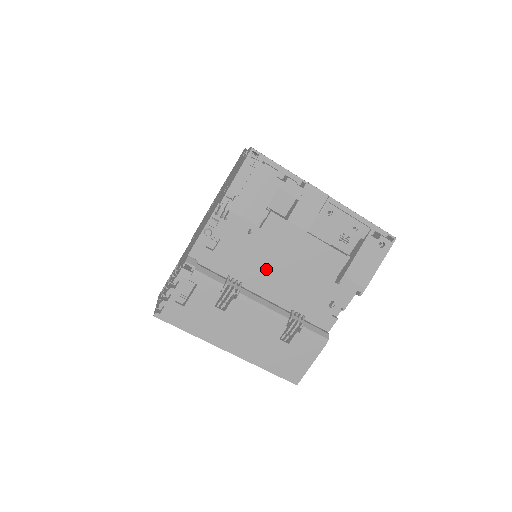
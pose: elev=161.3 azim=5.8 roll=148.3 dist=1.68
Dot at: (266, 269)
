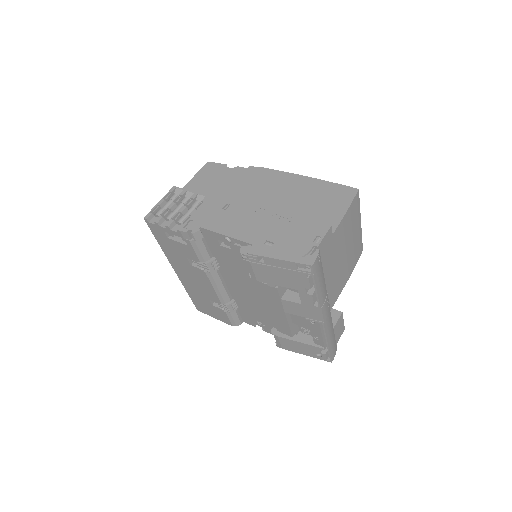
Dot at: (242, 282)
